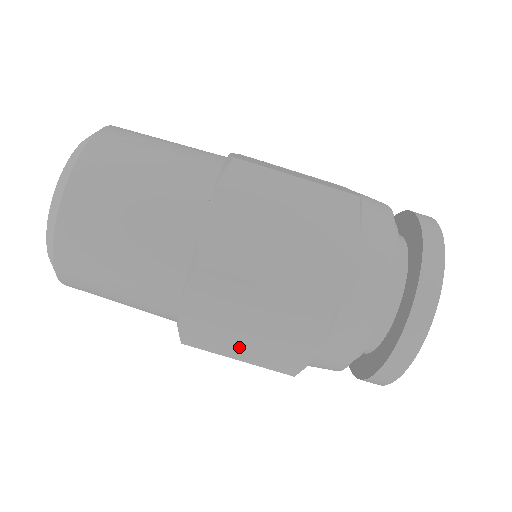
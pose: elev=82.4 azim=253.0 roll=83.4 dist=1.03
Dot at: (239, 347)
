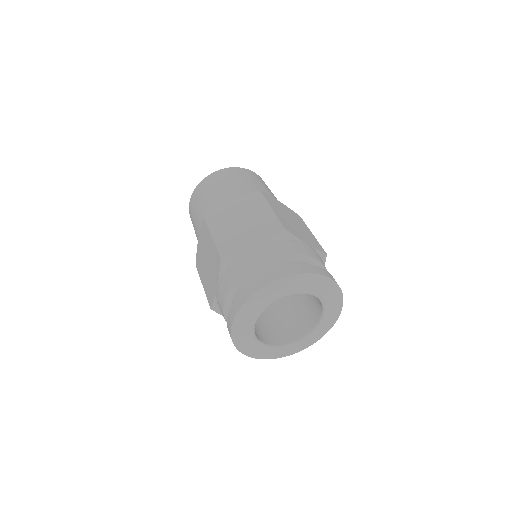
Dot at: (204, 275)
